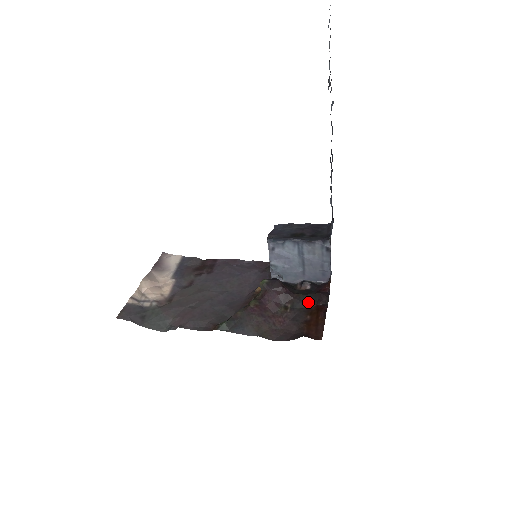
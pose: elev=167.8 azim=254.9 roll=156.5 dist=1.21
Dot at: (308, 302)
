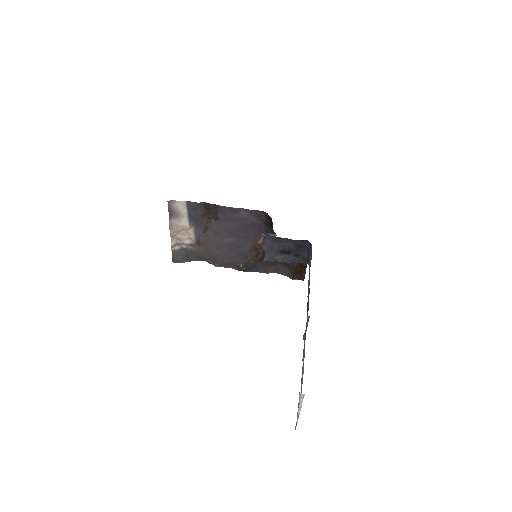
Dot at: occluded
